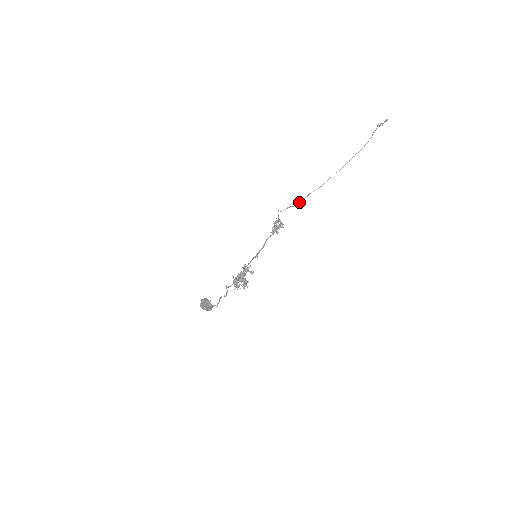
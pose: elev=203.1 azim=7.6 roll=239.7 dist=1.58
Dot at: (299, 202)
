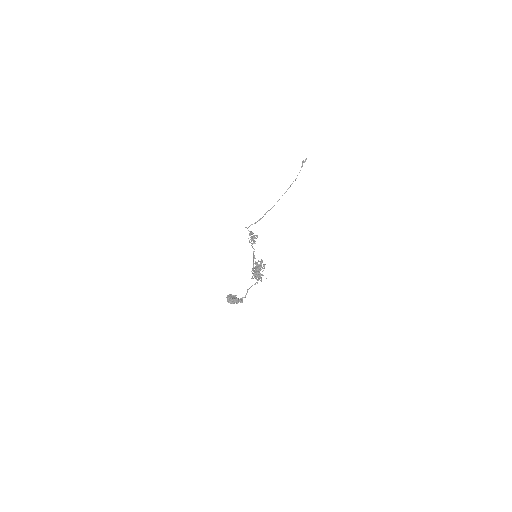
Dot at: (259, 220)
